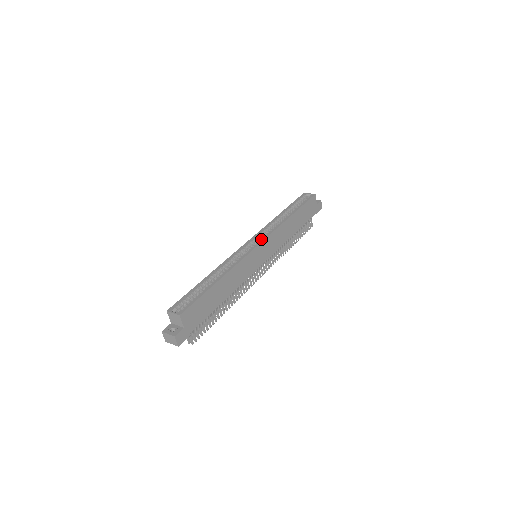
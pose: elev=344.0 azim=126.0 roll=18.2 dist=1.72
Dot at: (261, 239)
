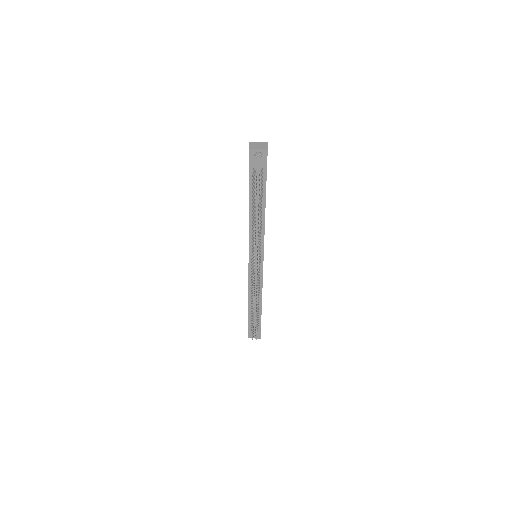
Dot at: occluded
